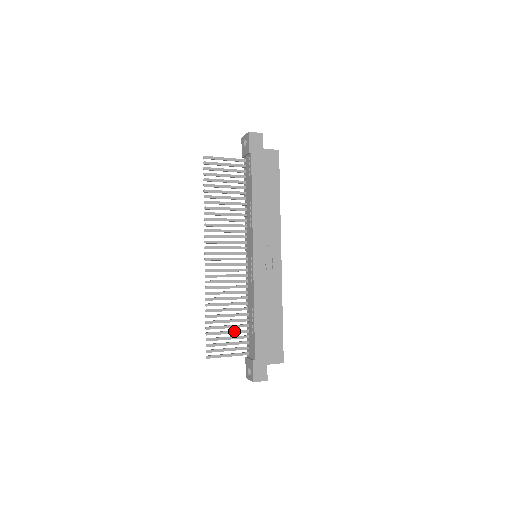
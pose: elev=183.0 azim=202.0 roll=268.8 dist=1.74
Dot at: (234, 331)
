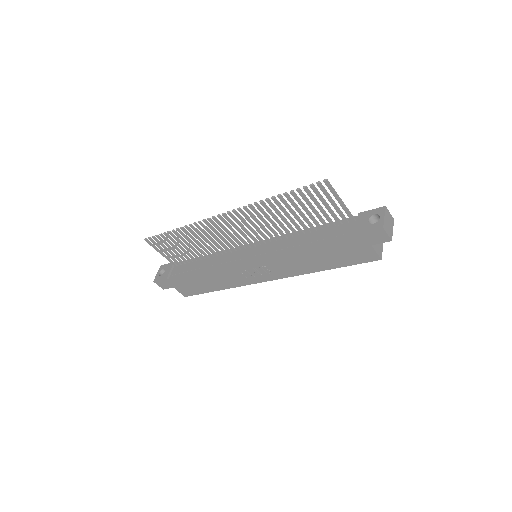
Dot at: (182, 253)
